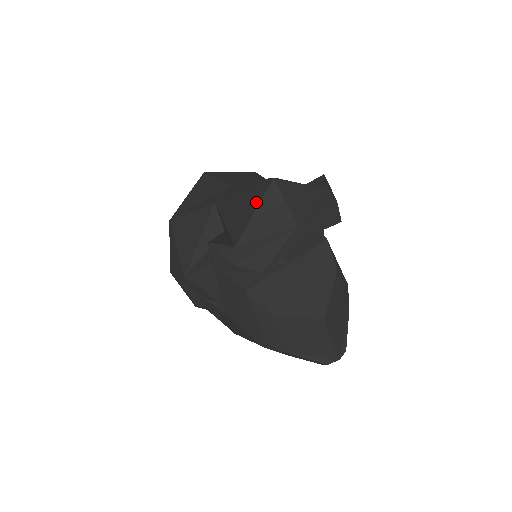
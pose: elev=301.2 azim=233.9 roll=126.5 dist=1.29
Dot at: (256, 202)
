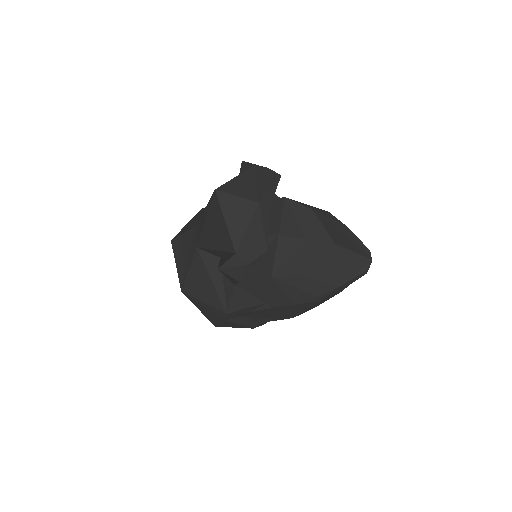
Dot at: (220, 215)
